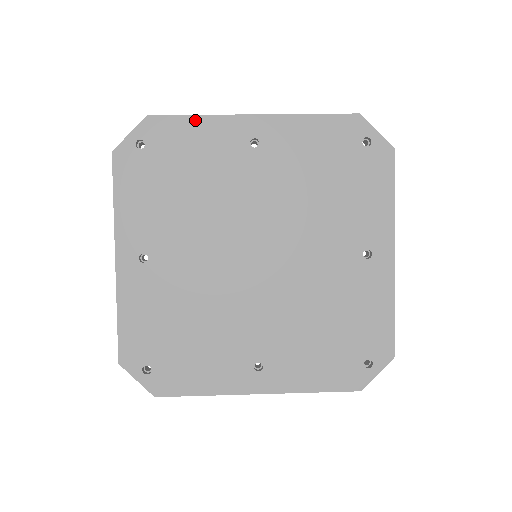
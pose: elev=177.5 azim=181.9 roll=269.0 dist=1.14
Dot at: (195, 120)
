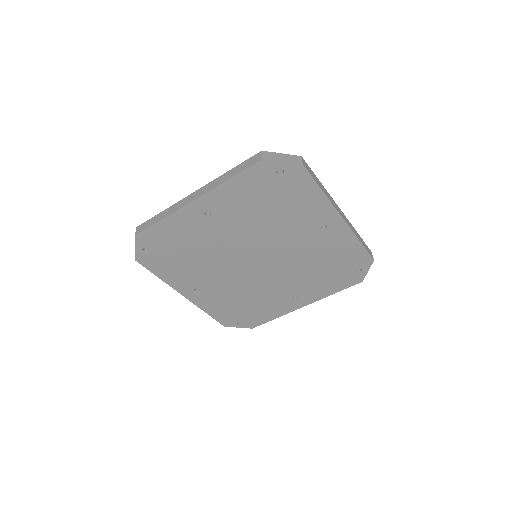
Dot at: (318, 192)
